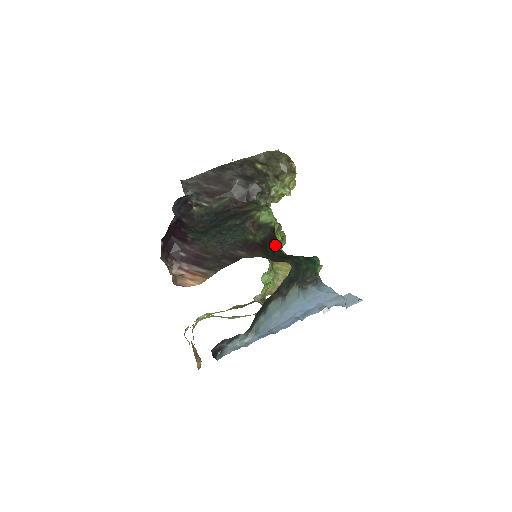
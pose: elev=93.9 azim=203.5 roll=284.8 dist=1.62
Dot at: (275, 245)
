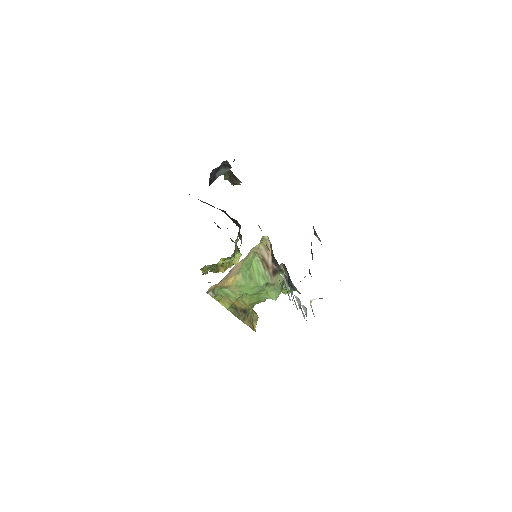
Dot at: occluded
